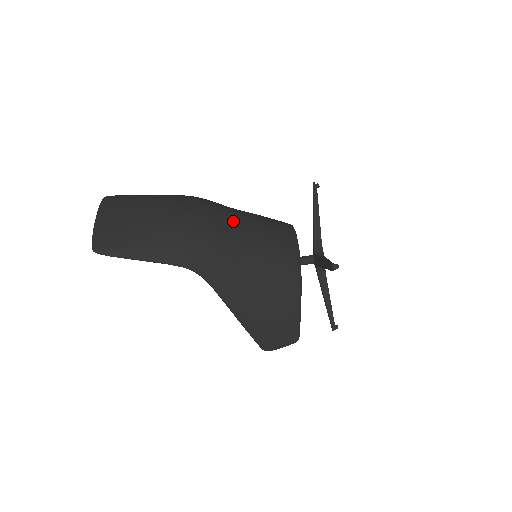
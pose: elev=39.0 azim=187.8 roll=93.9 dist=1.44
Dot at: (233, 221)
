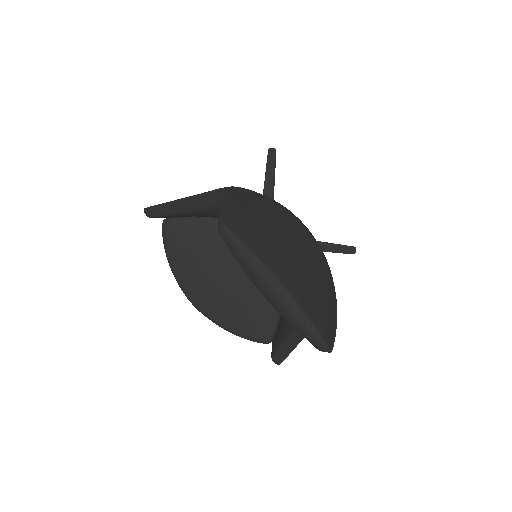
Dot at: occluded
